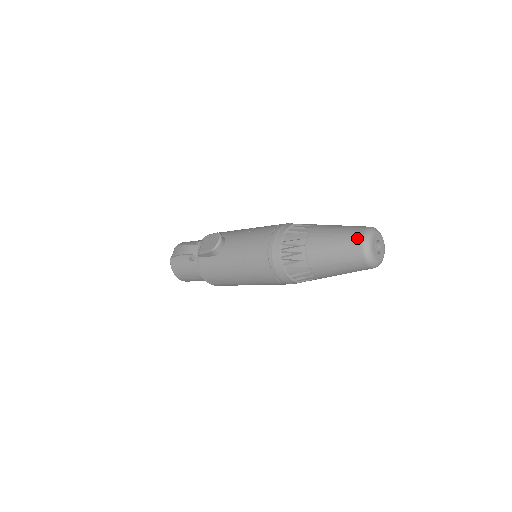
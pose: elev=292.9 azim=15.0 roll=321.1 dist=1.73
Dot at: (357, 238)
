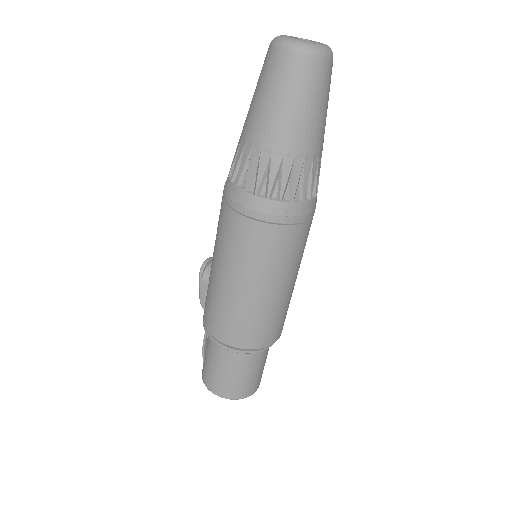
Dot at: occluded
